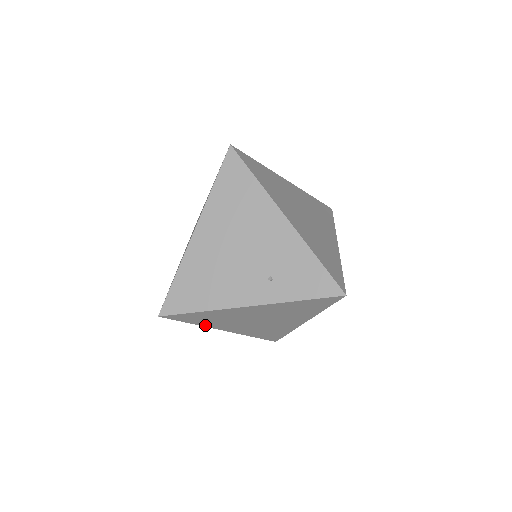
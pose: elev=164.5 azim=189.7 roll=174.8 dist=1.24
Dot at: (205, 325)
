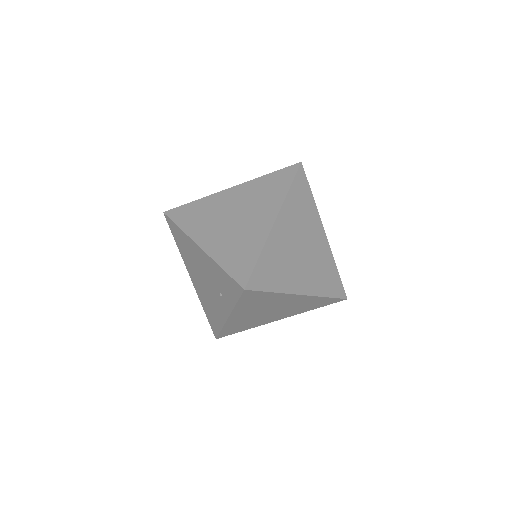
Dot at: (256, 326)
